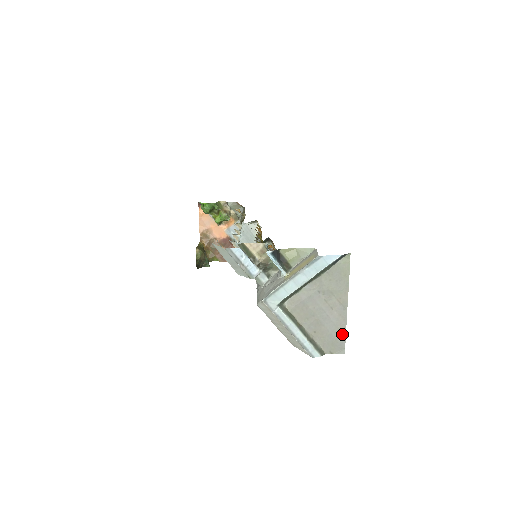
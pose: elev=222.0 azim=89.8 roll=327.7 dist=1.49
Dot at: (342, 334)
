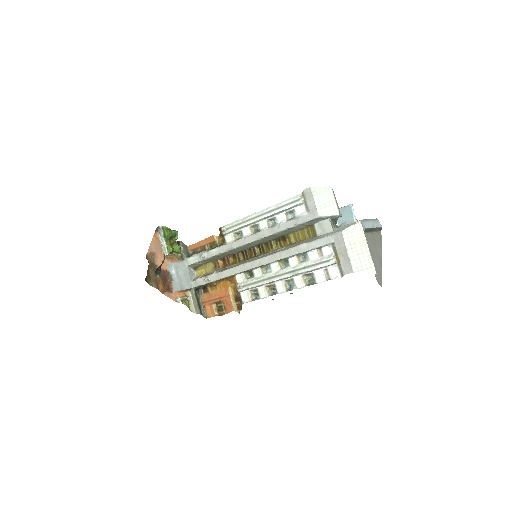
Dot at: (381, 274)
